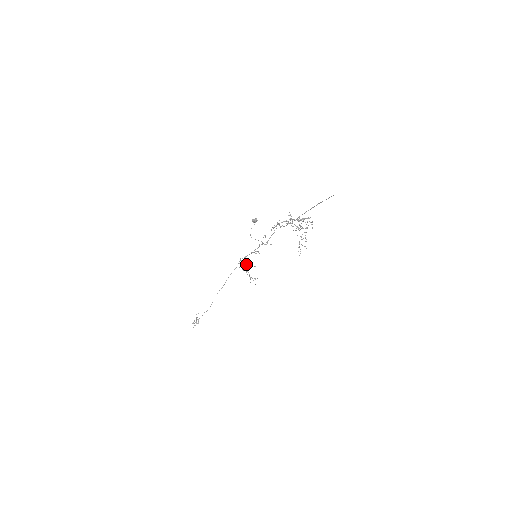
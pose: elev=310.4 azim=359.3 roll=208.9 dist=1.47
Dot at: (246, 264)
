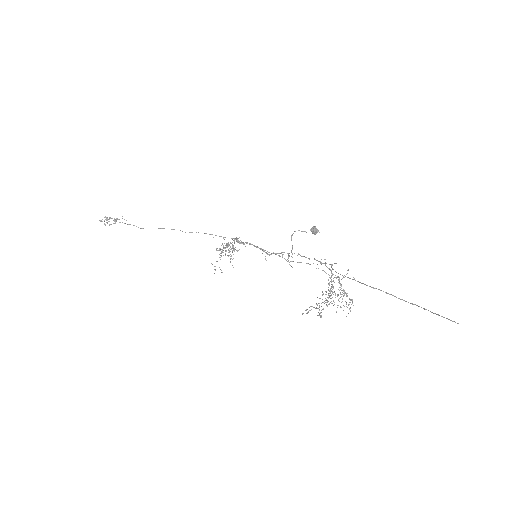
Dot at: (230, 249)
